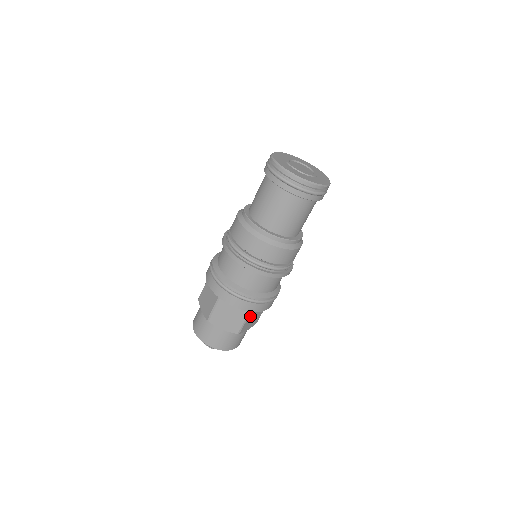
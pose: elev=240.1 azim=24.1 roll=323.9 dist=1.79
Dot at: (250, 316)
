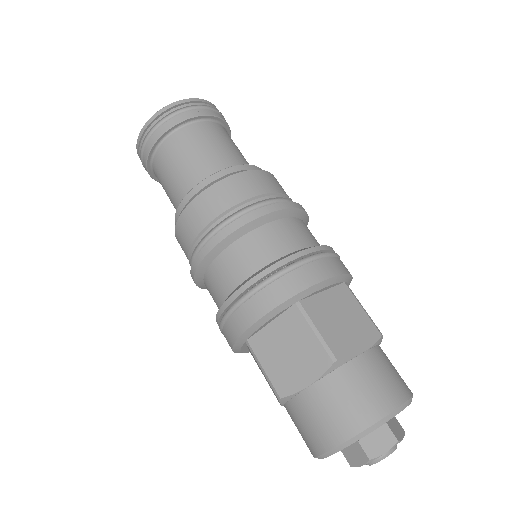
Dot at: (315, 315)
